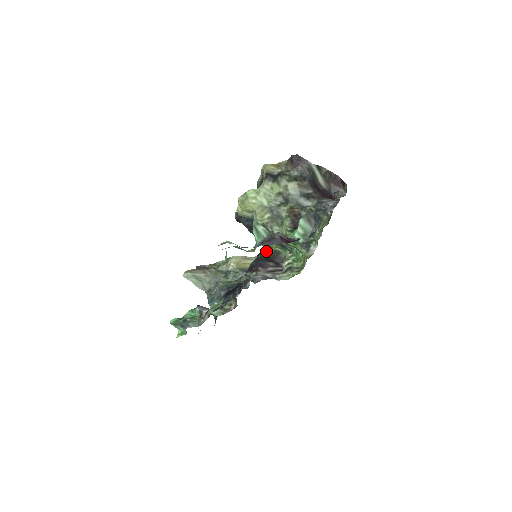
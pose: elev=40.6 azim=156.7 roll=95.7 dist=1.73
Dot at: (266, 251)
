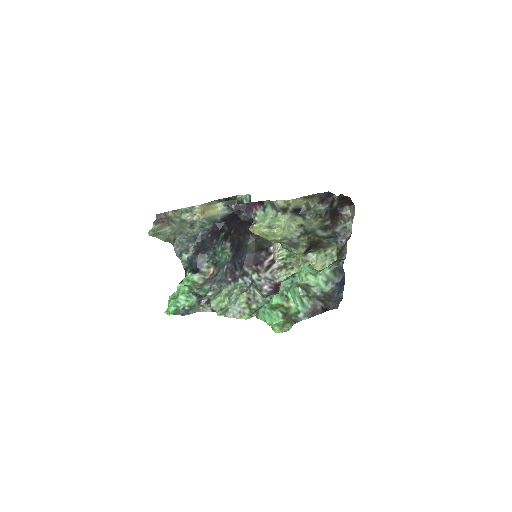
Dot at: (256, 237)
